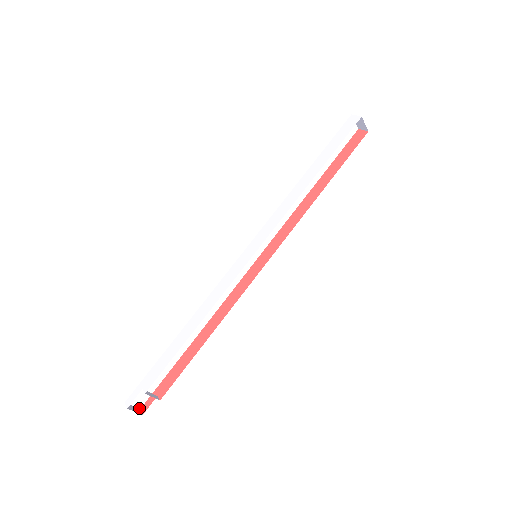
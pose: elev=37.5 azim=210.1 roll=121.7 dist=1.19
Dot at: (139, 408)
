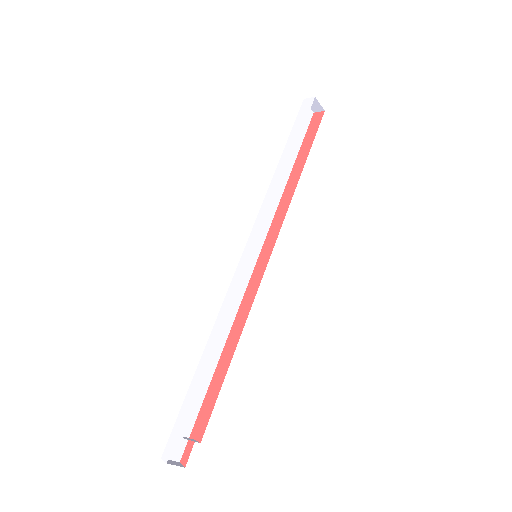
Dot at: (178, 461)
